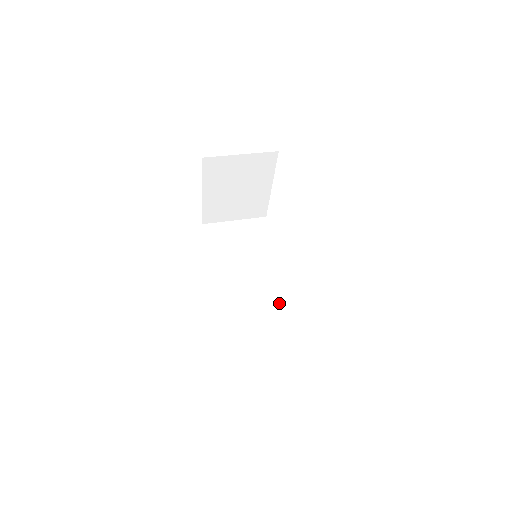
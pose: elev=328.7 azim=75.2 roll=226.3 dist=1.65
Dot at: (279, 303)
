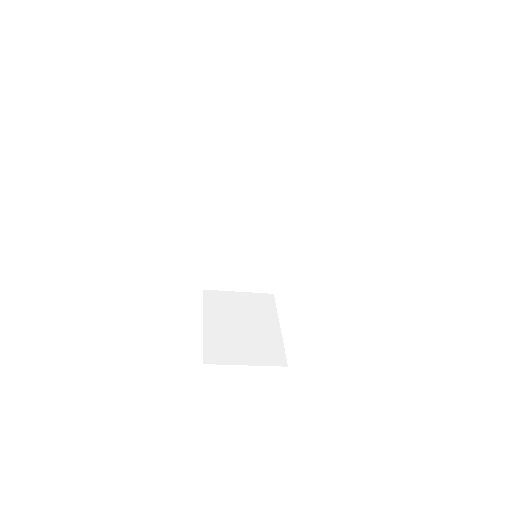
Dot at: occluded
